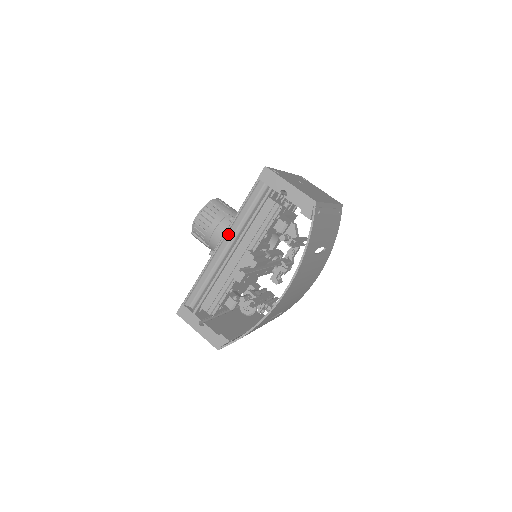
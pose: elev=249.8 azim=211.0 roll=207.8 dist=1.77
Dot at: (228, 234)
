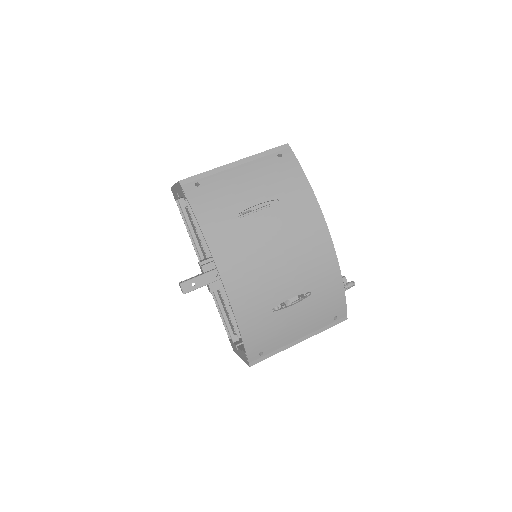
Dot at: occluded
